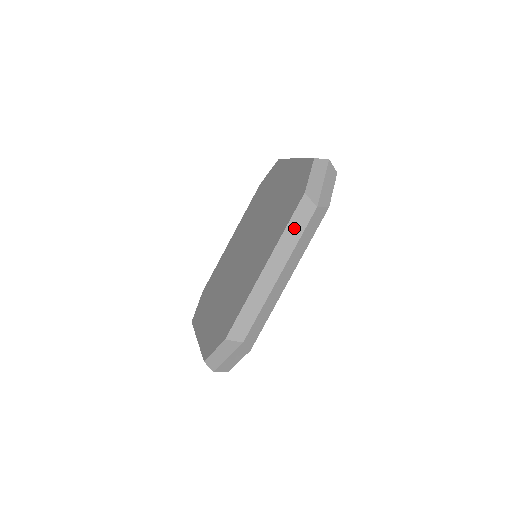
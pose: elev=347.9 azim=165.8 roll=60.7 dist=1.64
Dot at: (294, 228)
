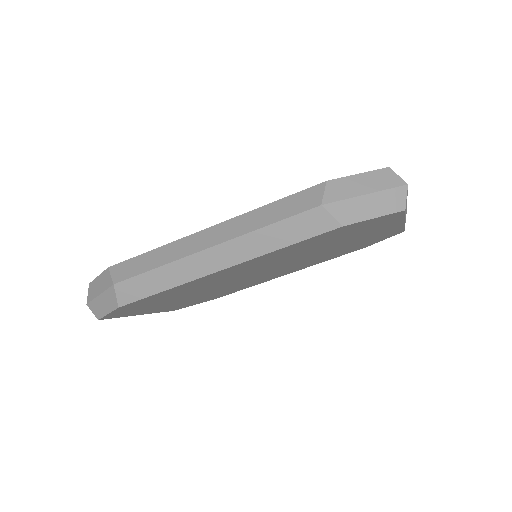
Dot at: (276, 210)
